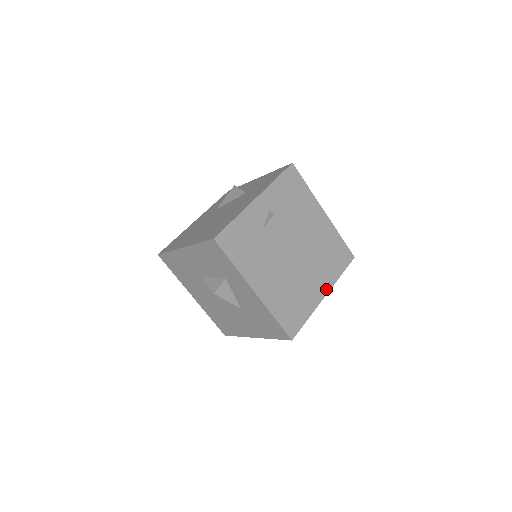
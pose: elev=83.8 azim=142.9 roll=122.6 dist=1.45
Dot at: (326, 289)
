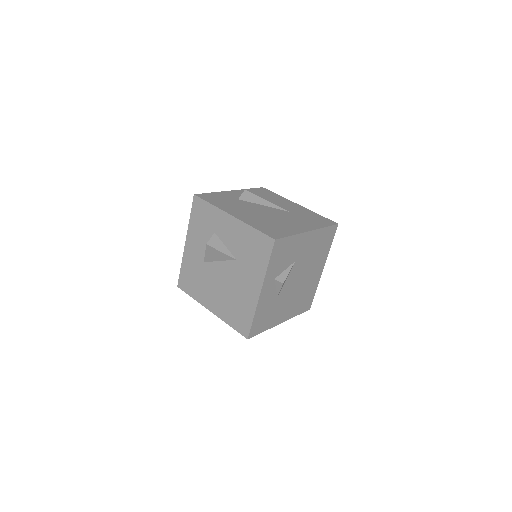
Dot at: (310, 229)
